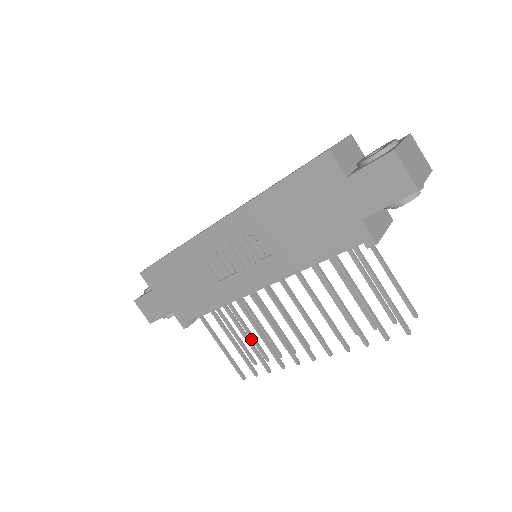
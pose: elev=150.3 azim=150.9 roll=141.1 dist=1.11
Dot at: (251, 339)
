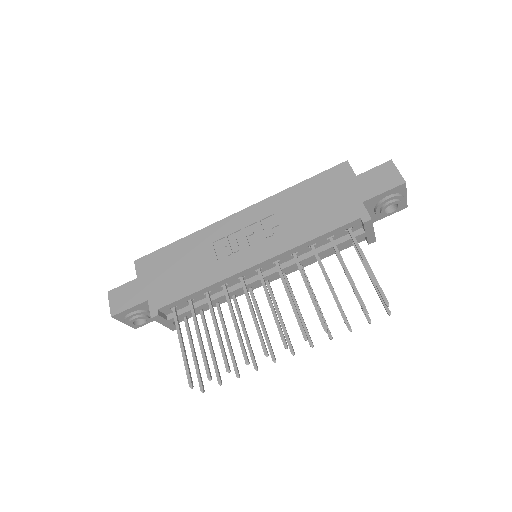
Dot at: (211, 356)
